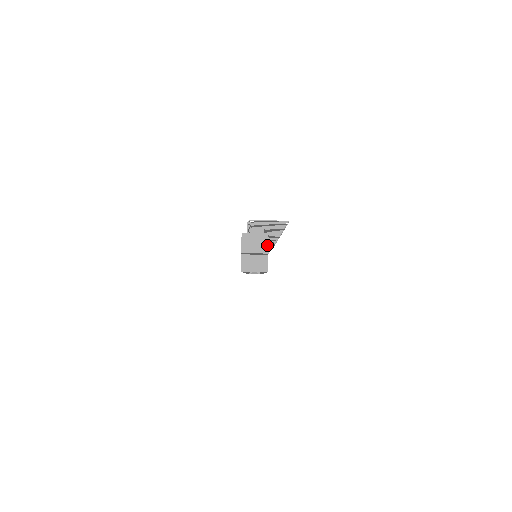
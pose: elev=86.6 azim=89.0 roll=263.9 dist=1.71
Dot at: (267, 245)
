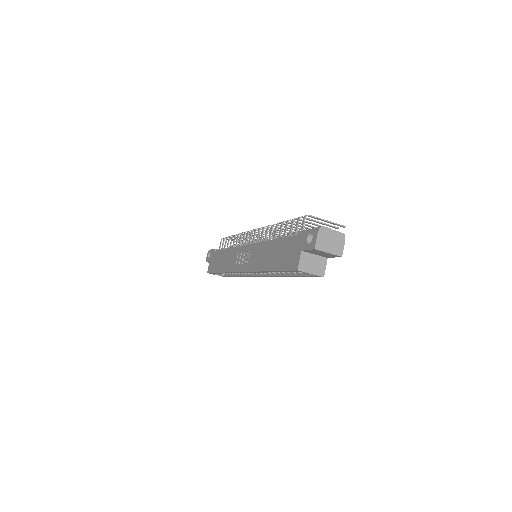
Dot at: (342, 247)
